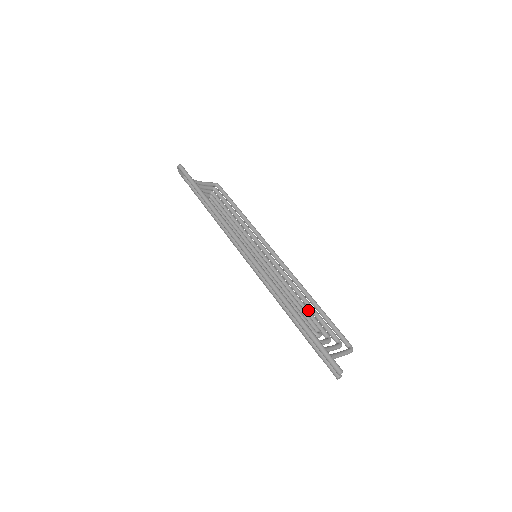
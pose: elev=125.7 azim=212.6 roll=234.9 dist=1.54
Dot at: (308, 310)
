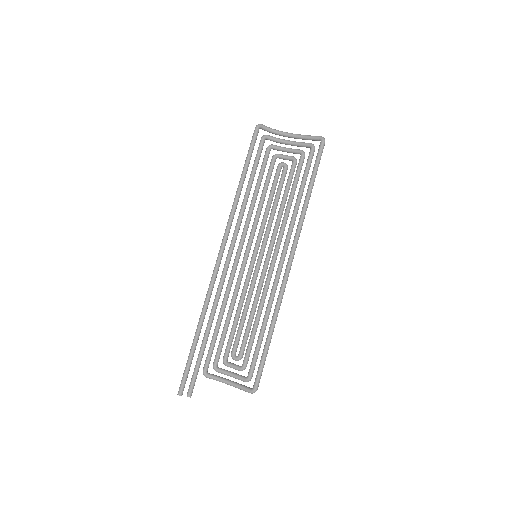
Dot at: (252, 333)
